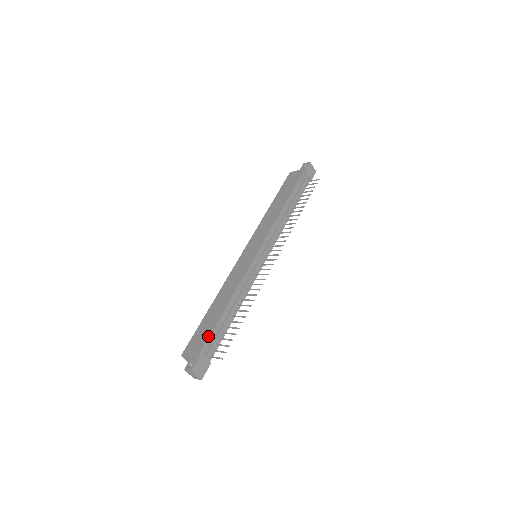
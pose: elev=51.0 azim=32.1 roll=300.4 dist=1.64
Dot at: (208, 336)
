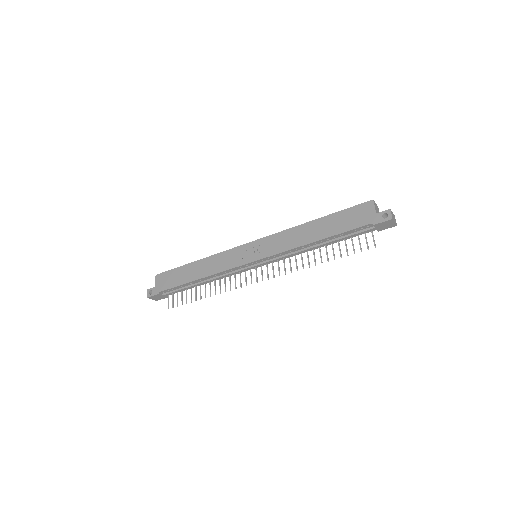
Dot at: (171, 287)
